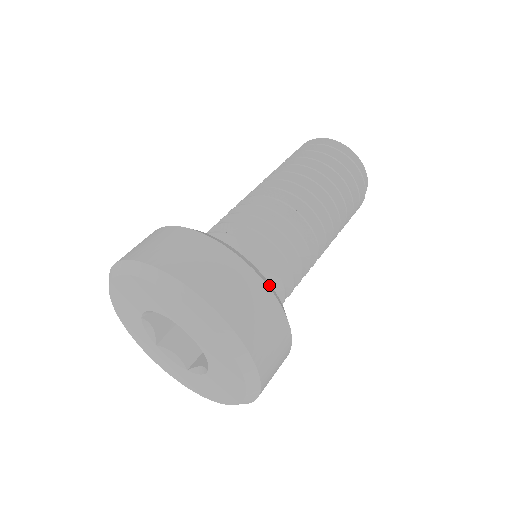
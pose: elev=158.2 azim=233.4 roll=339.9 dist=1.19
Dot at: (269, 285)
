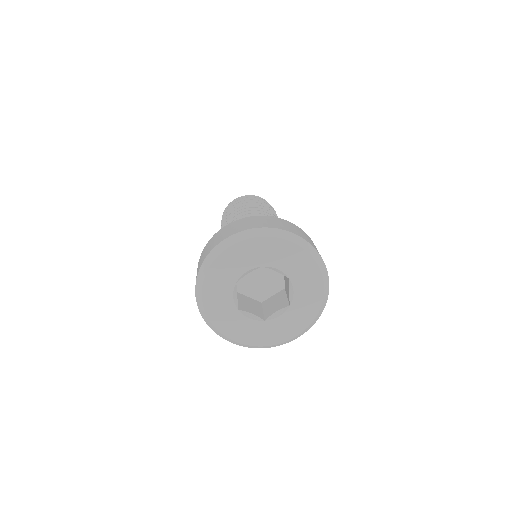
Dot at: occluded
